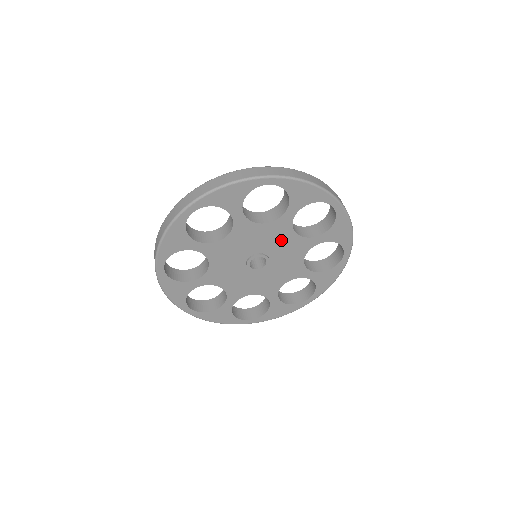
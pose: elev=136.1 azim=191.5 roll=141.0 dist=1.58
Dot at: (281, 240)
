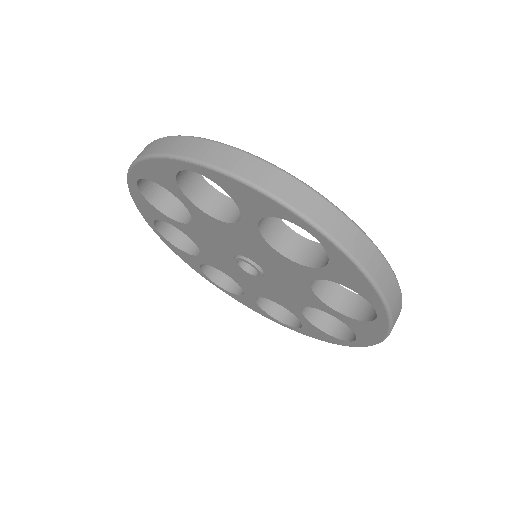
Dot at: (262, 251)
